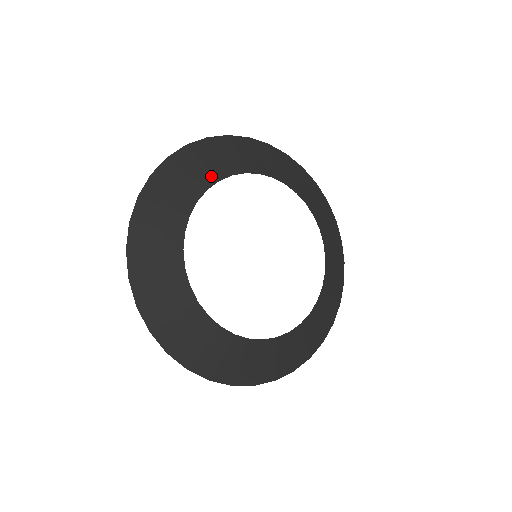
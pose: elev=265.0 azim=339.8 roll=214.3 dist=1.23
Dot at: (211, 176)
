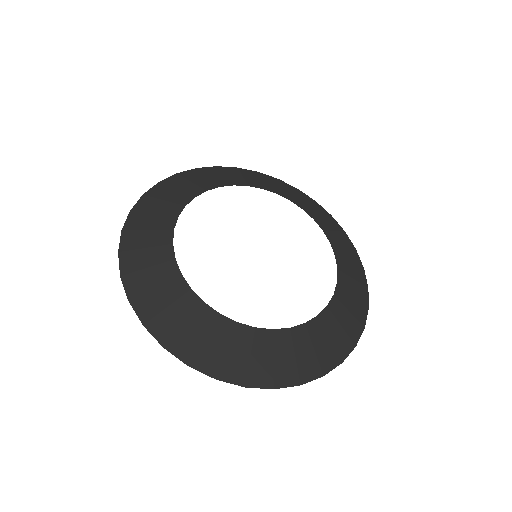
Dot at: (199, 189)
